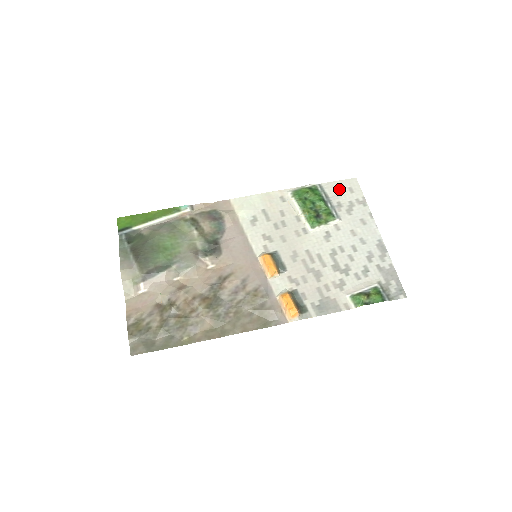
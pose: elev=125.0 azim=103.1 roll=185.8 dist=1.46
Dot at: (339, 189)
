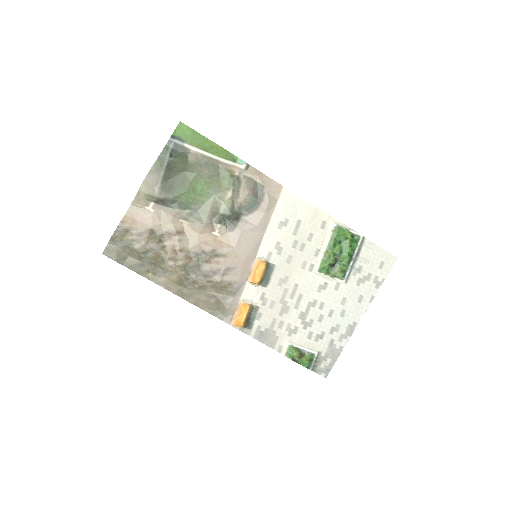
Dot at: (374, 256)
